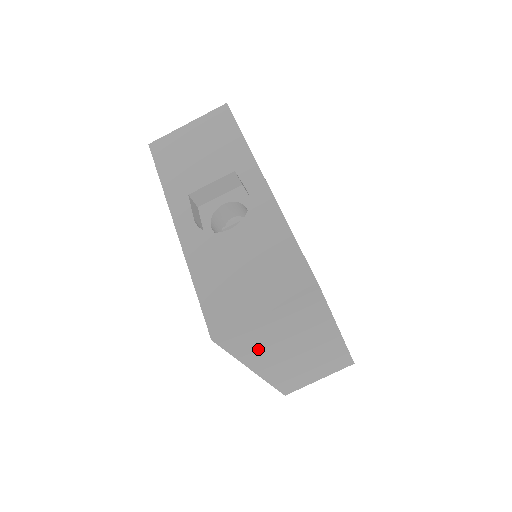
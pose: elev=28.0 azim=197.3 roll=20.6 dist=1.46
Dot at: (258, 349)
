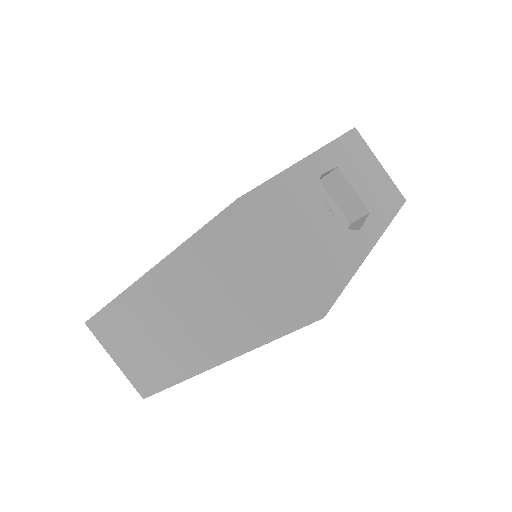
Dot at: (203, 265)
